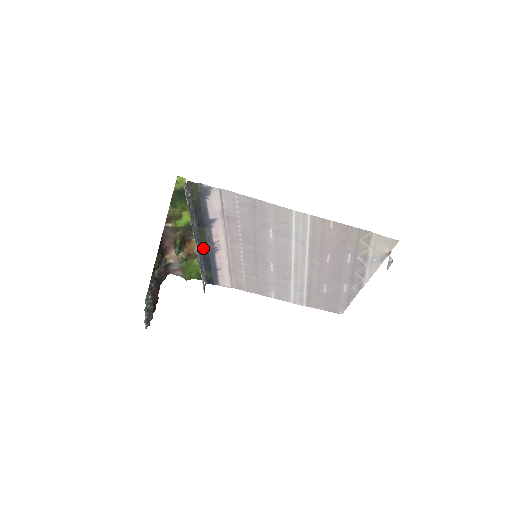
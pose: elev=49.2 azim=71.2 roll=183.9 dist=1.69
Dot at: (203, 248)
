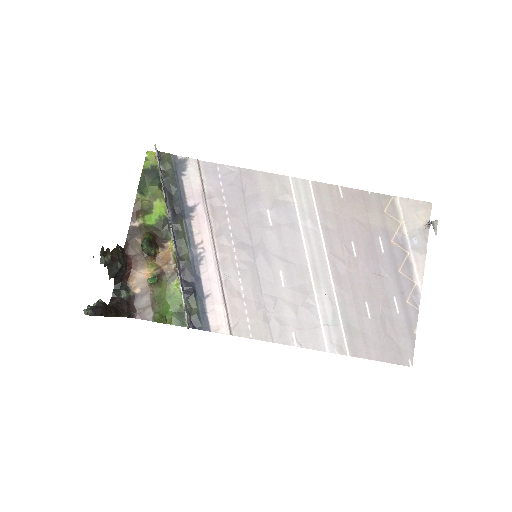
Dot at: (182, 257)
